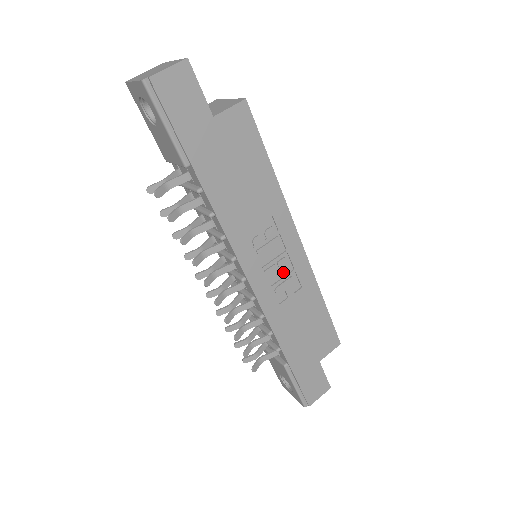
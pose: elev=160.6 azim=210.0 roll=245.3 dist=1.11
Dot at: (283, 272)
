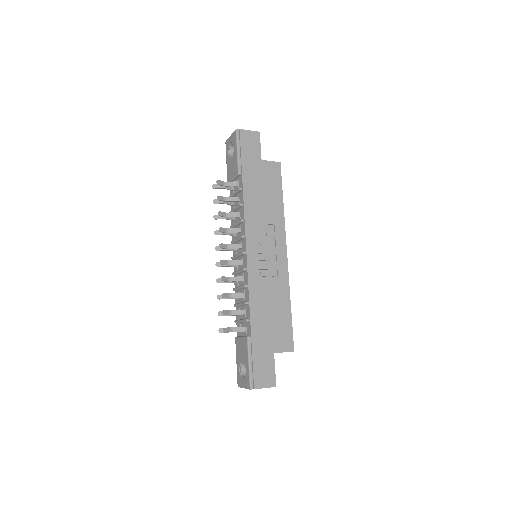
Dot at: (270, 265)
